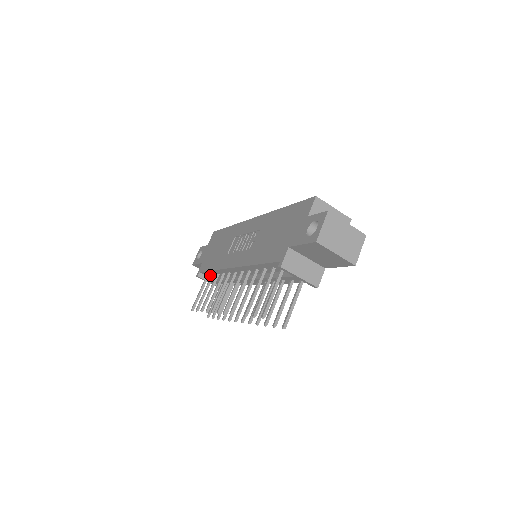
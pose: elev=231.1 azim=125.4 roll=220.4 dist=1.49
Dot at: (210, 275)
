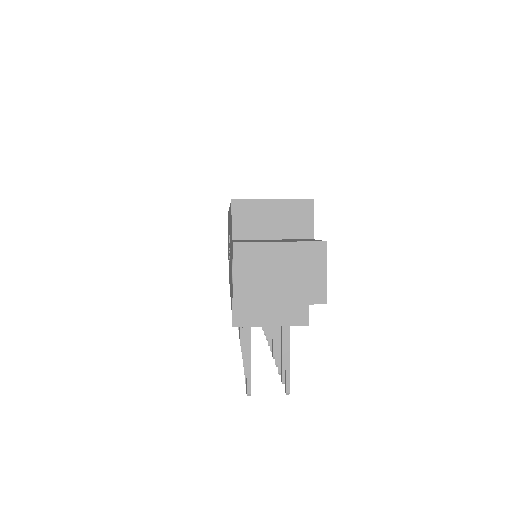
Dot at: occluded
